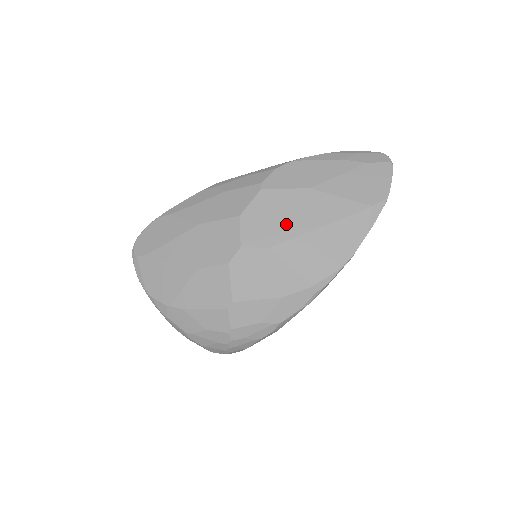
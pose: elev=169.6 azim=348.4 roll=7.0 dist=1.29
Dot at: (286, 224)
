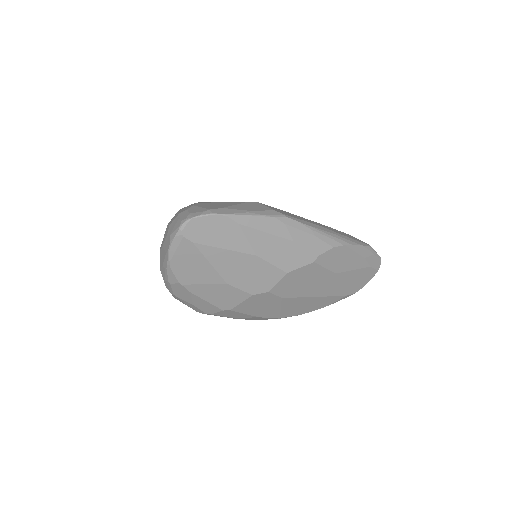
Dot at: (304, 288)
